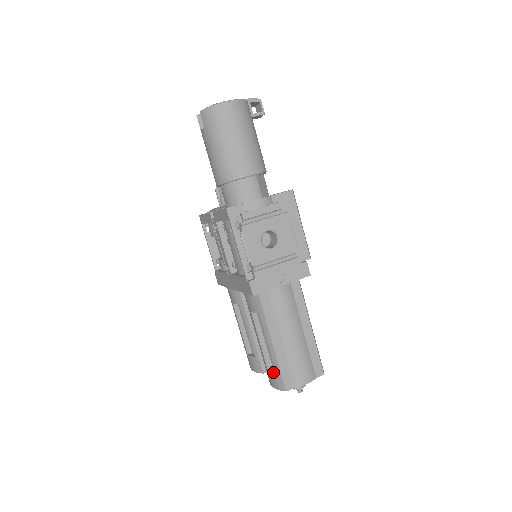
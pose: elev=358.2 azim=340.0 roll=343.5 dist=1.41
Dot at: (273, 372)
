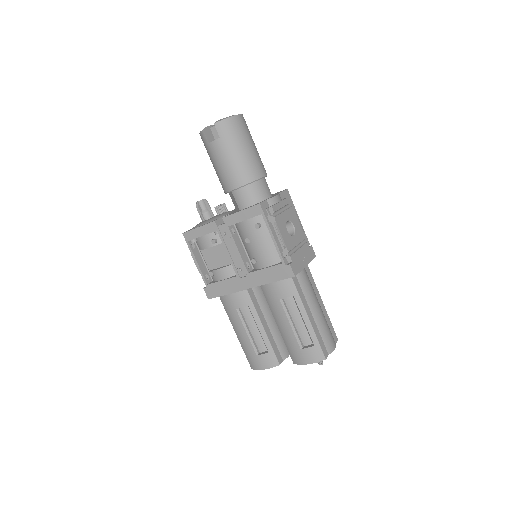
Dot at: (310, 347)
